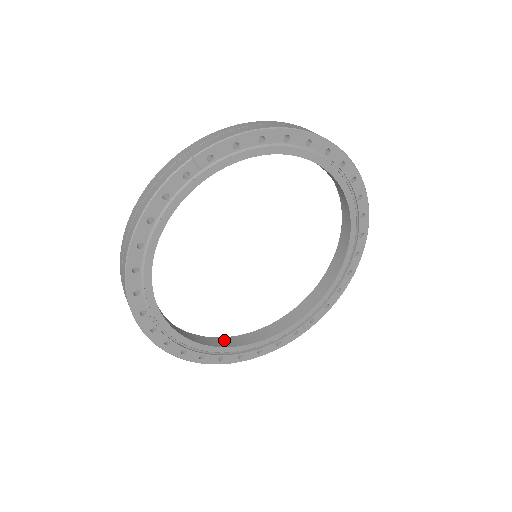
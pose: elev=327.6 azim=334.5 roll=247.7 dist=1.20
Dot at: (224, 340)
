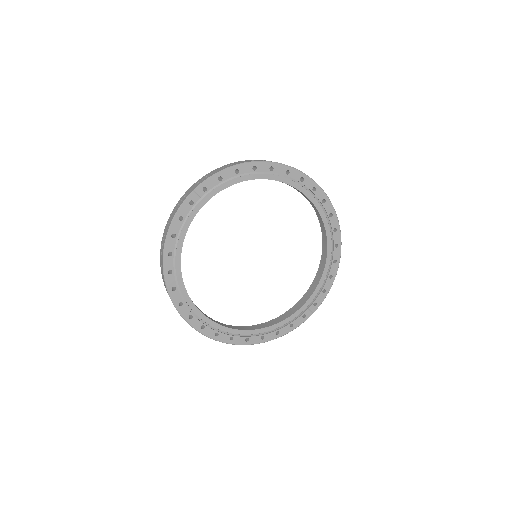
Dot at: occluded
